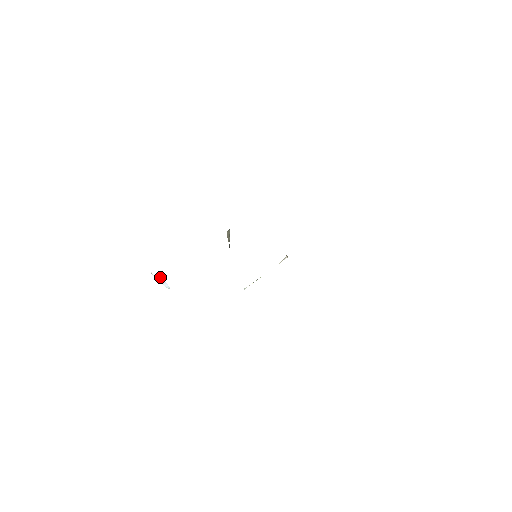
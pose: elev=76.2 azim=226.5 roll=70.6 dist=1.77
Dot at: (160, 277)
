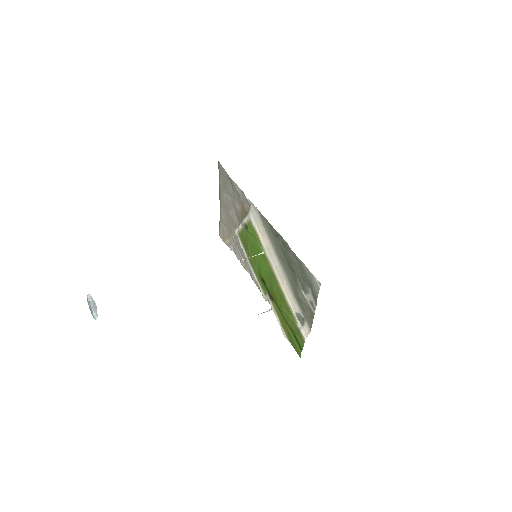
Dot at: (95, 303)
